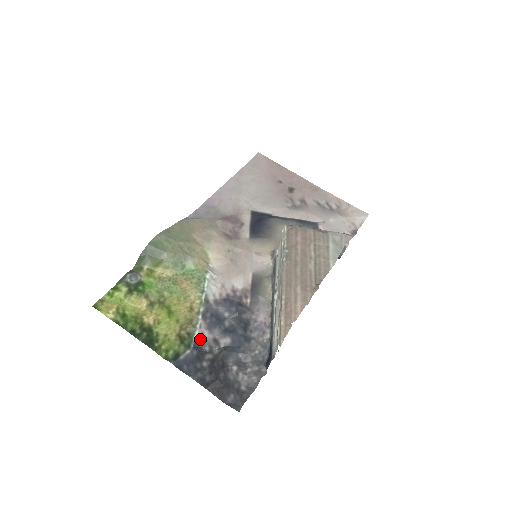
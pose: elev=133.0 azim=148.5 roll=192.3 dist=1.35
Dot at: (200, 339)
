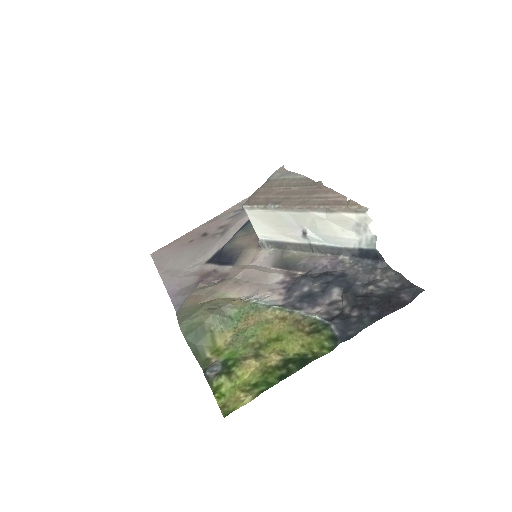
Dot at: (323, 315)
